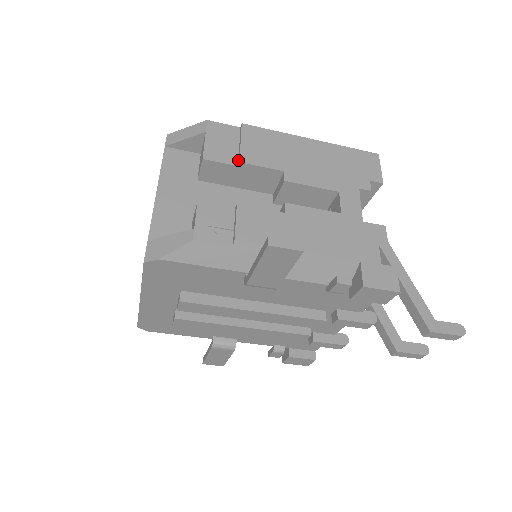
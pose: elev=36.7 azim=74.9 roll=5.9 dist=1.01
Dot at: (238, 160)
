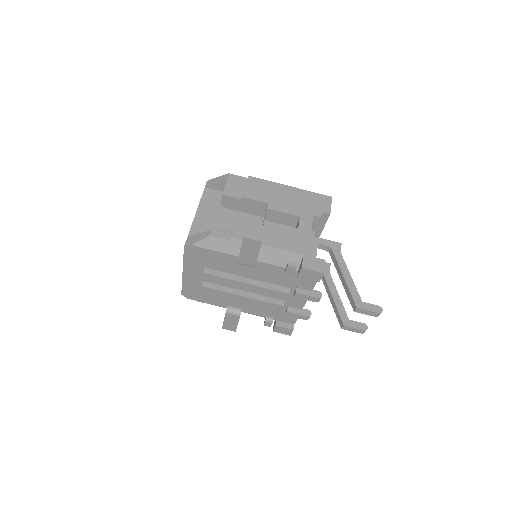
Dot at: (243, 196)
